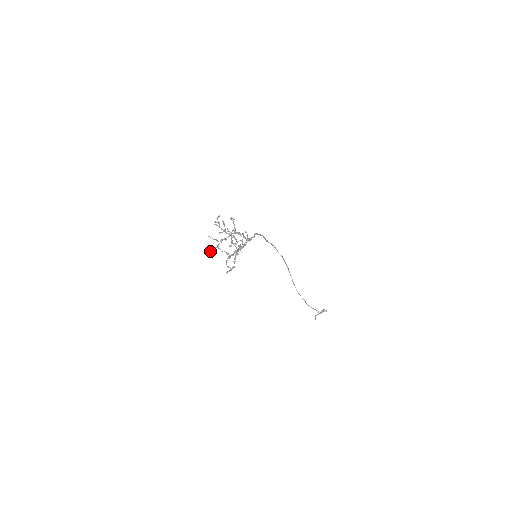
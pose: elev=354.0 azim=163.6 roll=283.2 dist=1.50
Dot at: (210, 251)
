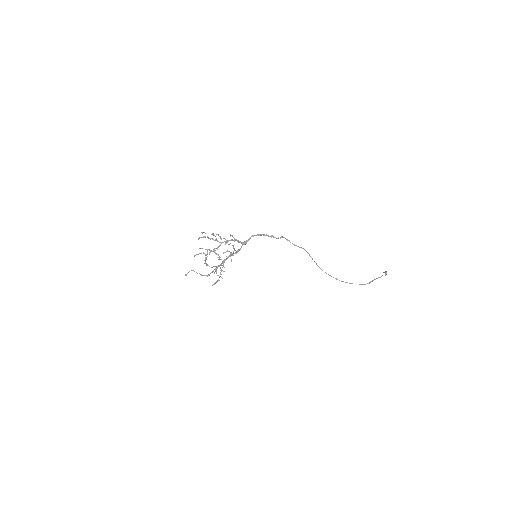
Dot at: (186, 274)
